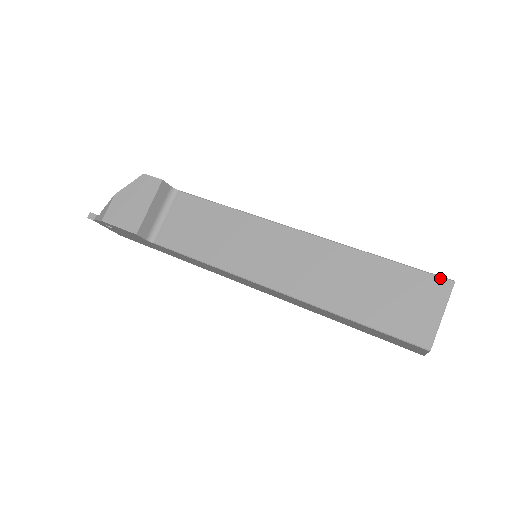
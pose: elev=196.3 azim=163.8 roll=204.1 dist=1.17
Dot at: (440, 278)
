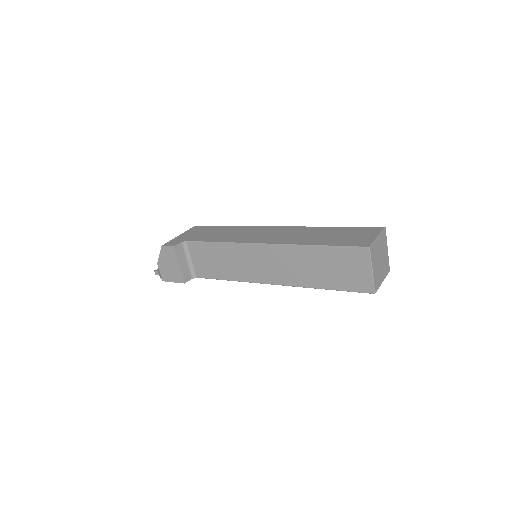
Dot at: (360, 248)
